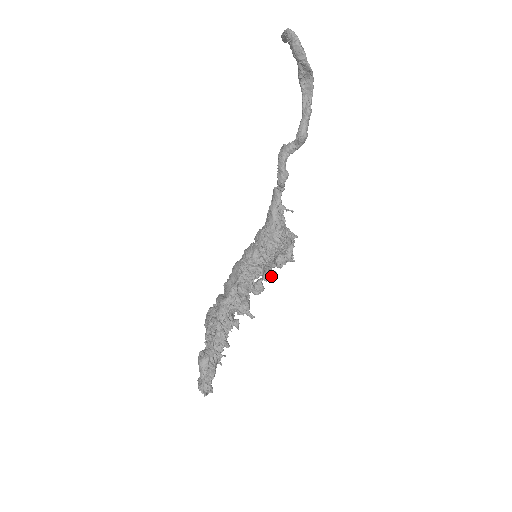
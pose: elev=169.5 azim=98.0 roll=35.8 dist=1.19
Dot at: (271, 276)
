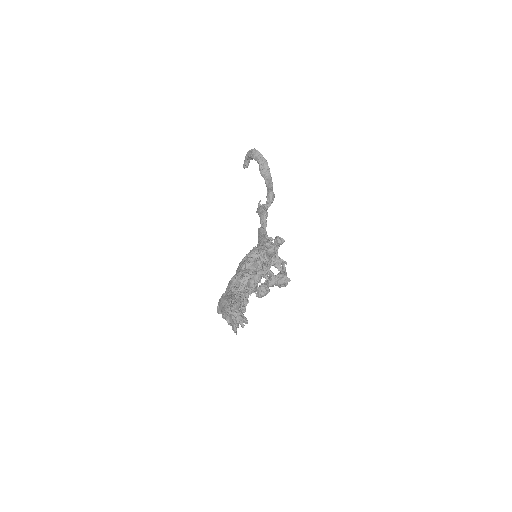
Dot at: (274, 248)
